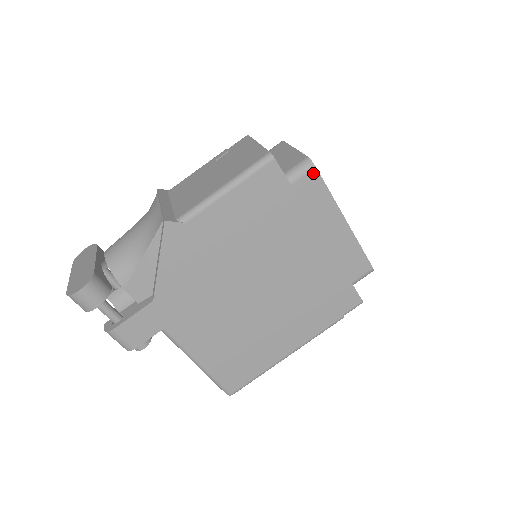
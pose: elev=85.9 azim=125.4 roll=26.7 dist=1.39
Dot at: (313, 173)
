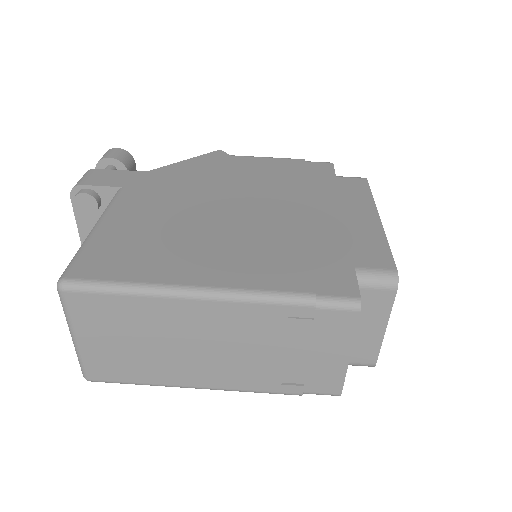
Dot at: (362, 180)
